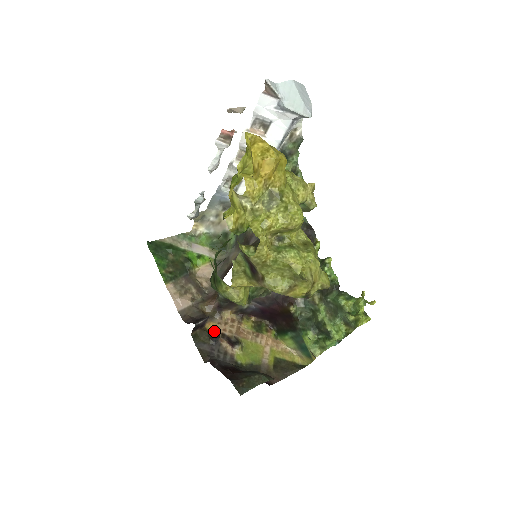
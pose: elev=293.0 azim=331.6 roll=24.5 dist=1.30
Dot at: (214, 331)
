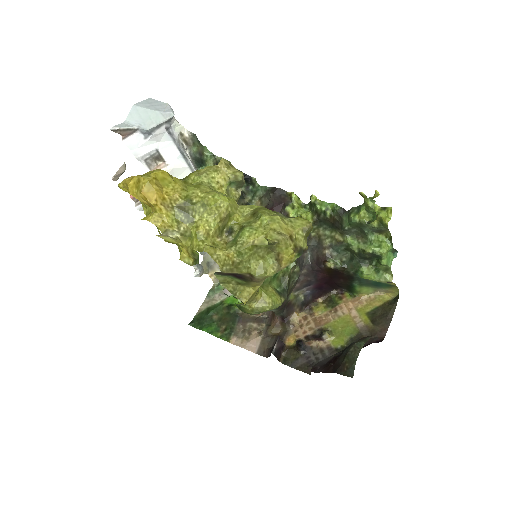
Dot at: (295, 342)
